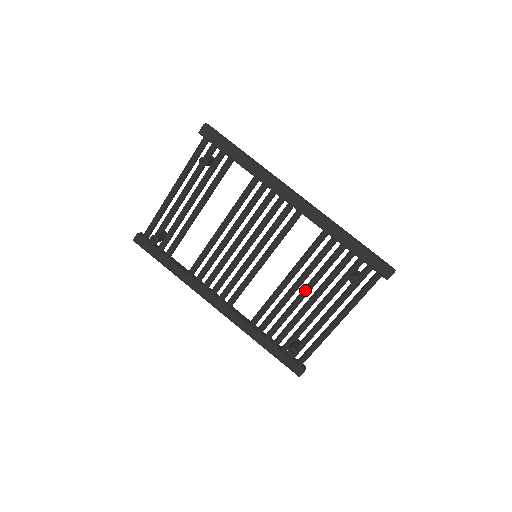
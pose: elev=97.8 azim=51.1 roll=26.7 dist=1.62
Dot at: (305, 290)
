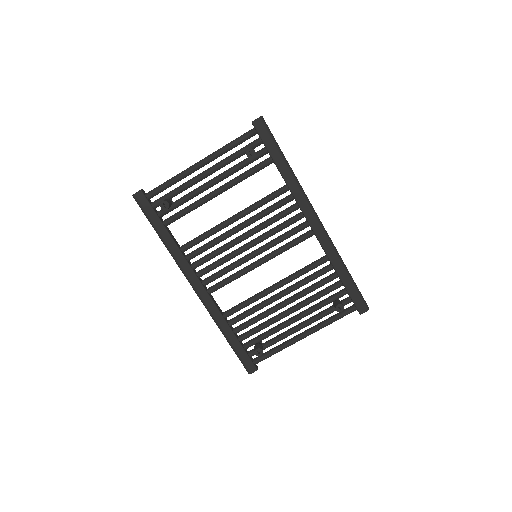
Dot at: (288, 301)
